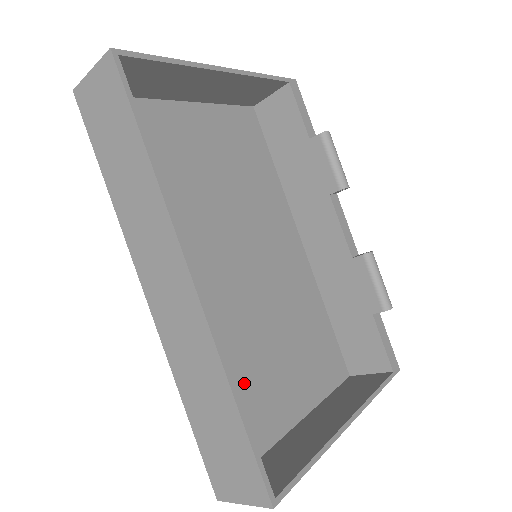
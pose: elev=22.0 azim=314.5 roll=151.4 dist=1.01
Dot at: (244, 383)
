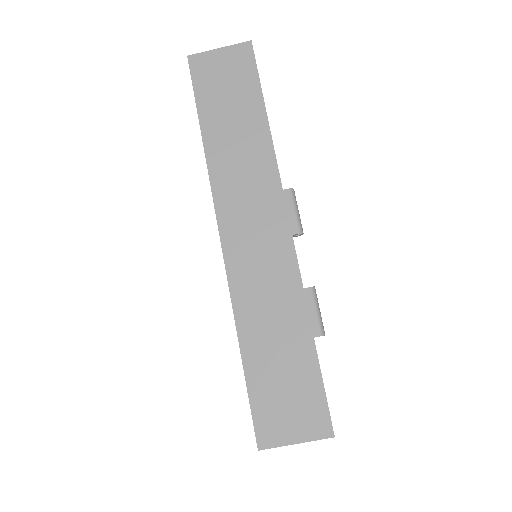
Dot at: occluded
